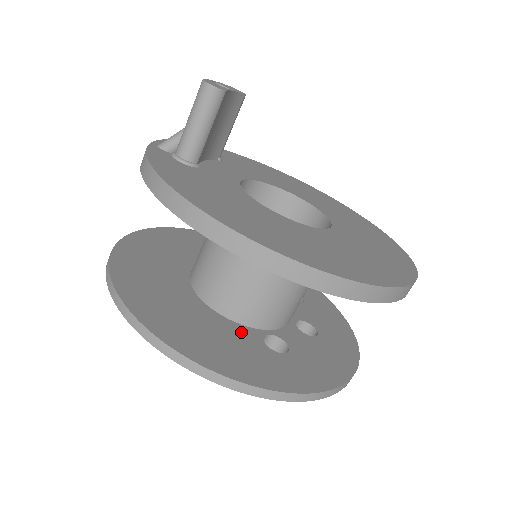
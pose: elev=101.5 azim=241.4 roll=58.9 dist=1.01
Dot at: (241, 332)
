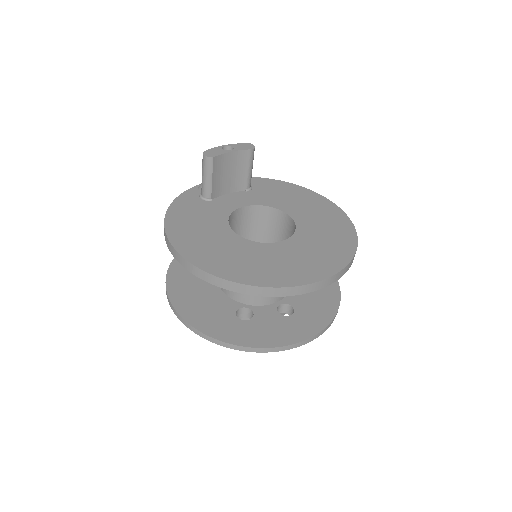
Dot at: (225, 302)
